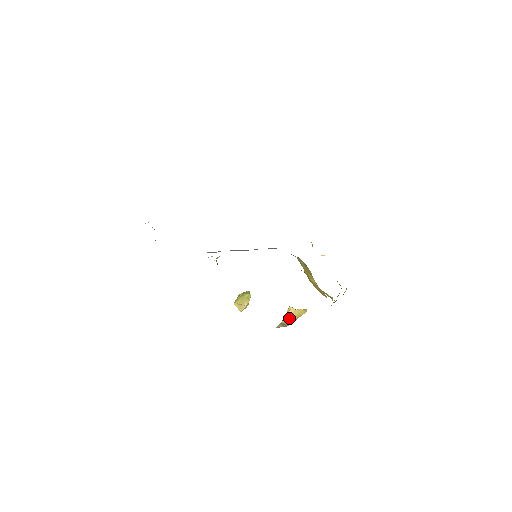
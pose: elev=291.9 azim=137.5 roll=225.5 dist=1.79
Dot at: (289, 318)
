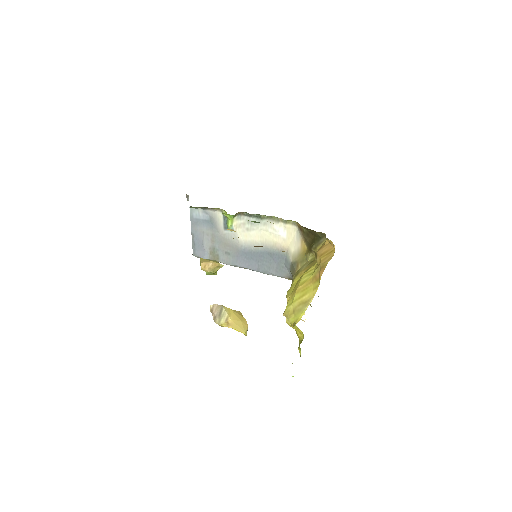
Dot at: (231, 314)
